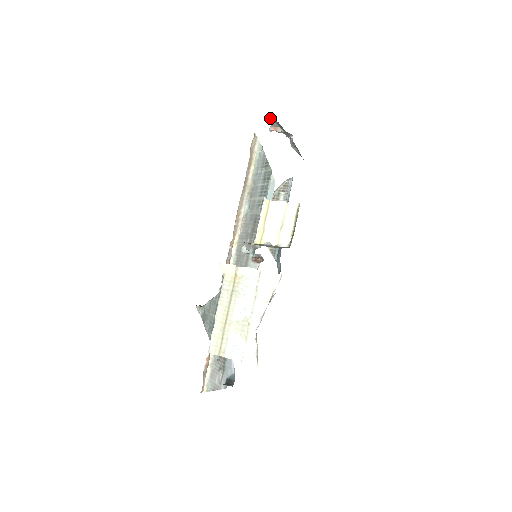
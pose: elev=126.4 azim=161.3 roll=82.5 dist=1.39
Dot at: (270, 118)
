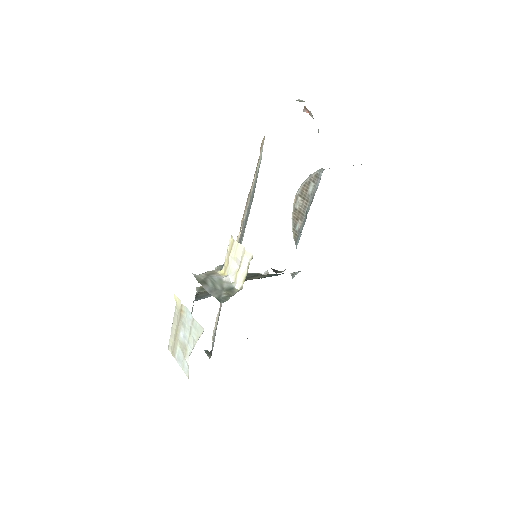
Dot at: occluded
